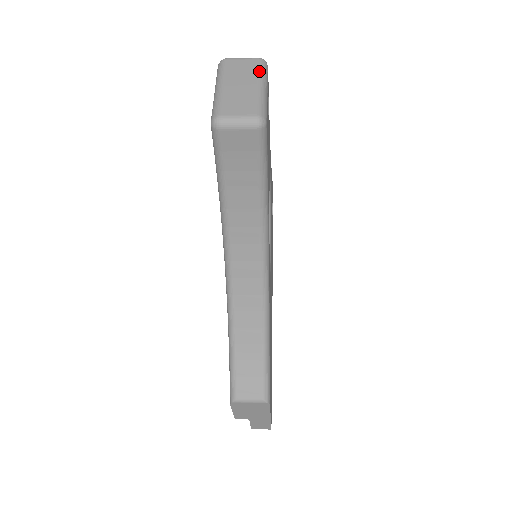
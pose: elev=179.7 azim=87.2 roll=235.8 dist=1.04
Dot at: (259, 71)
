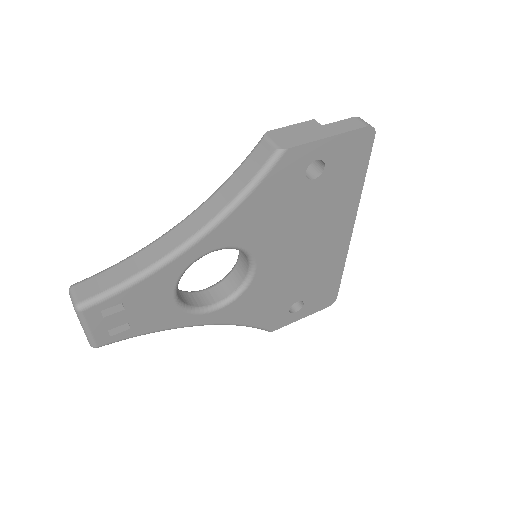
Dot at: occluded
